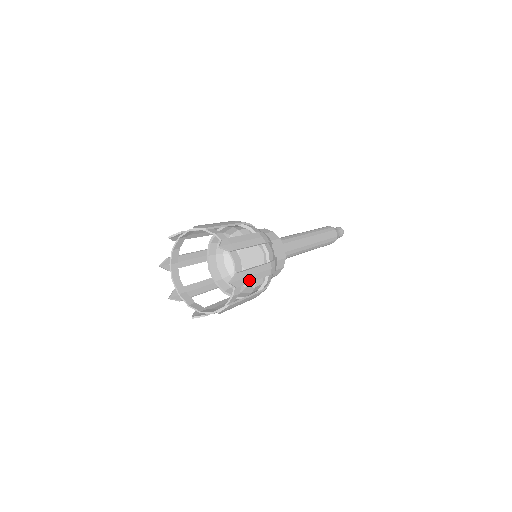
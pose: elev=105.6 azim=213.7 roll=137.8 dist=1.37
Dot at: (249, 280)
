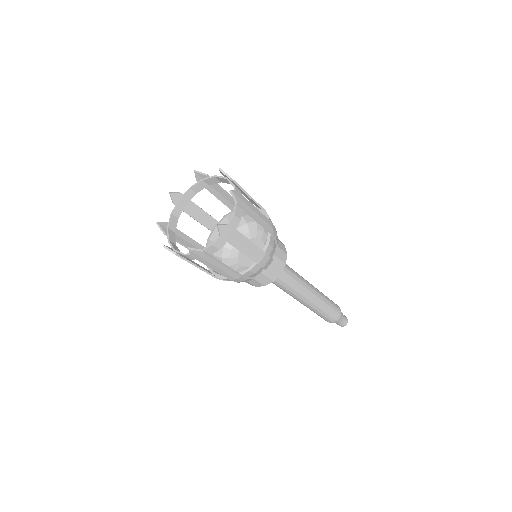
Dot at: (236, 244)
